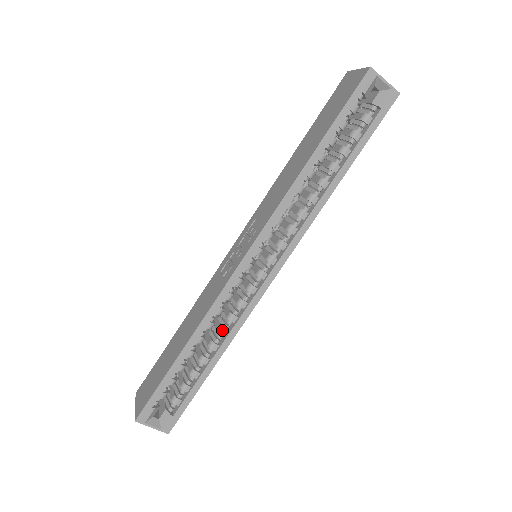
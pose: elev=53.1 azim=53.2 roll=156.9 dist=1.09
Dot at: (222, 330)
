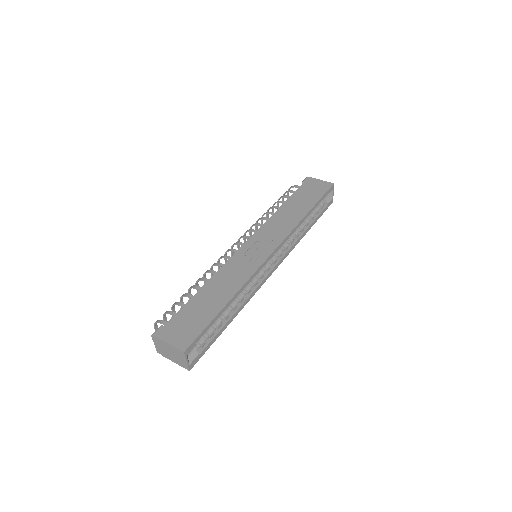
Dot at: (242, 297)
